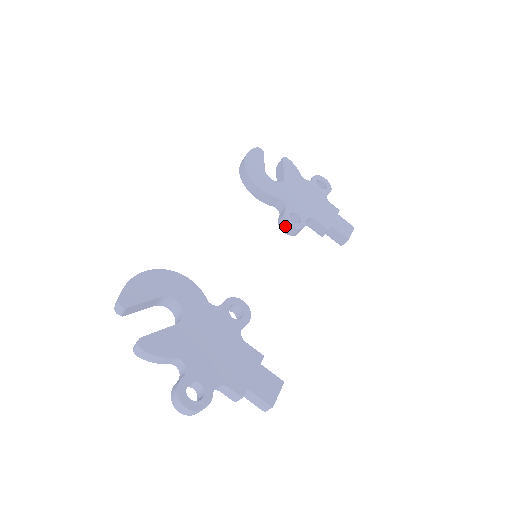
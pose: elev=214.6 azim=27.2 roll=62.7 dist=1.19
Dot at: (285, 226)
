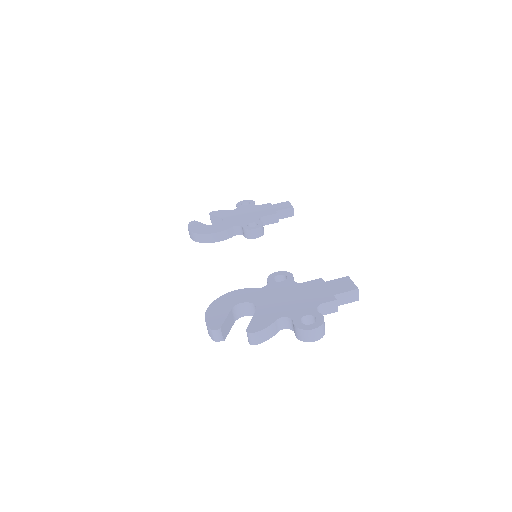
Dot at: (252, 234)
